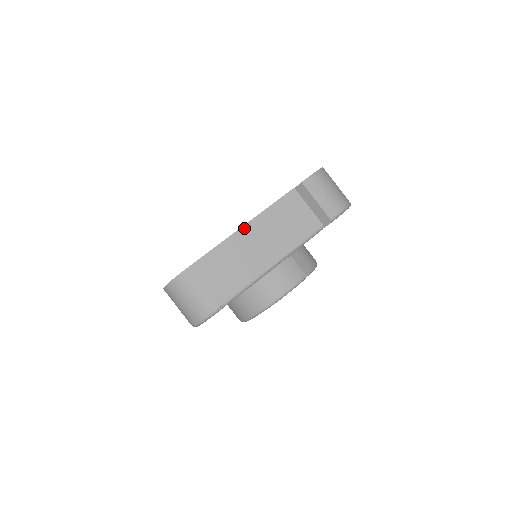
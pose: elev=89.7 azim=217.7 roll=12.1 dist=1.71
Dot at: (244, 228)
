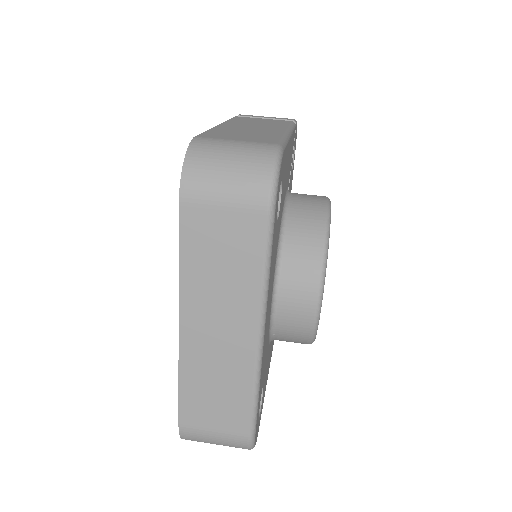
Dot at: (222, 125)
